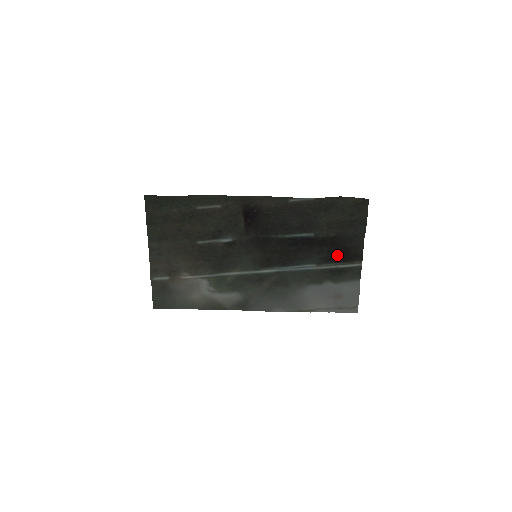
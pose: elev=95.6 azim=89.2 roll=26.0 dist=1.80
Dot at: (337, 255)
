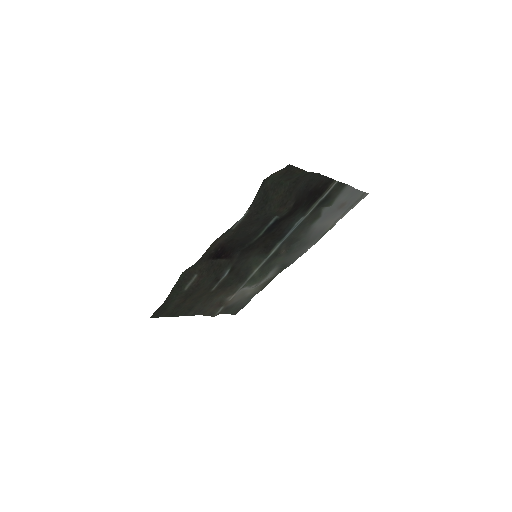
Dot at: (311, 201)
